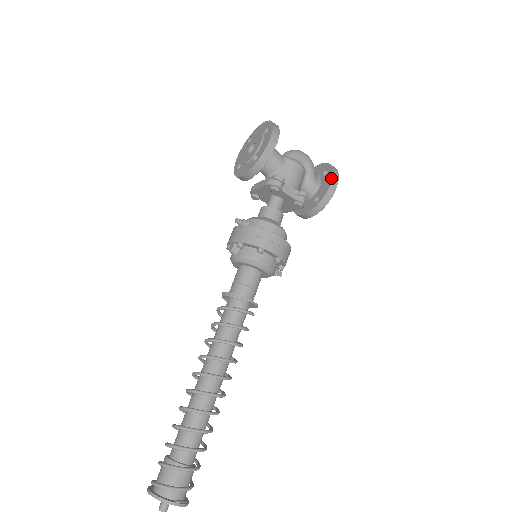
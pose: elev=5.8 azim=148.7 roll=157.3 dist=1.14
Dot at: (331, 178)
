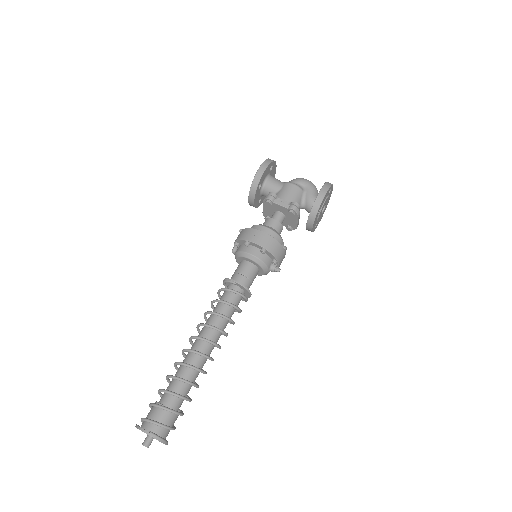
Dot at: (321, 189)
